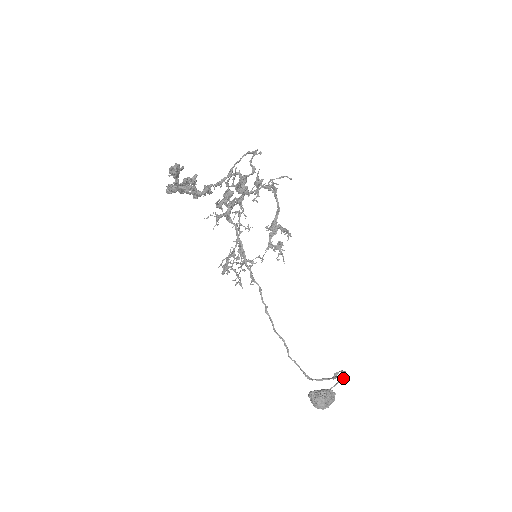
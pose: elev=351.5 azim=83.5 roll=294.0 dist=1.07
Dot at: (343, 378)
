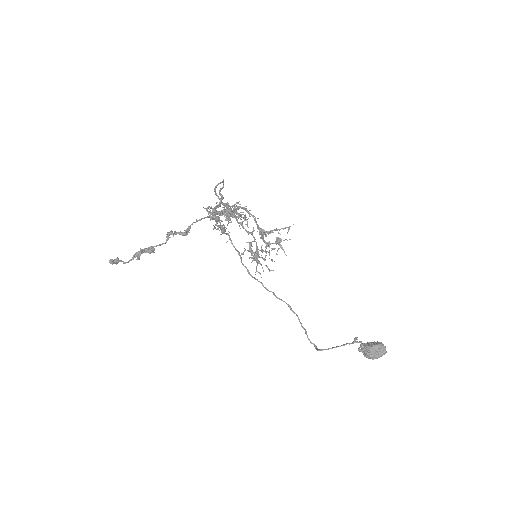
Dot at: (361, 343)
